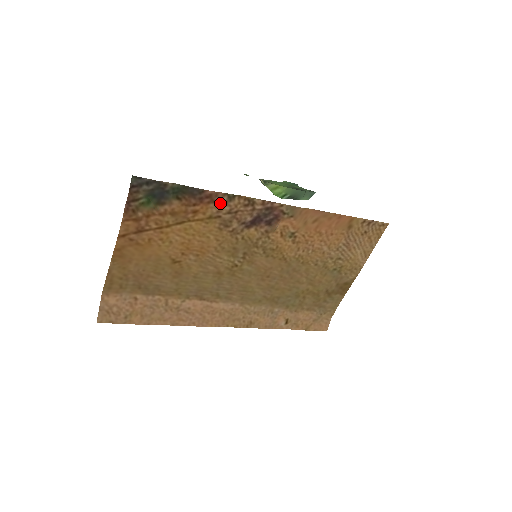
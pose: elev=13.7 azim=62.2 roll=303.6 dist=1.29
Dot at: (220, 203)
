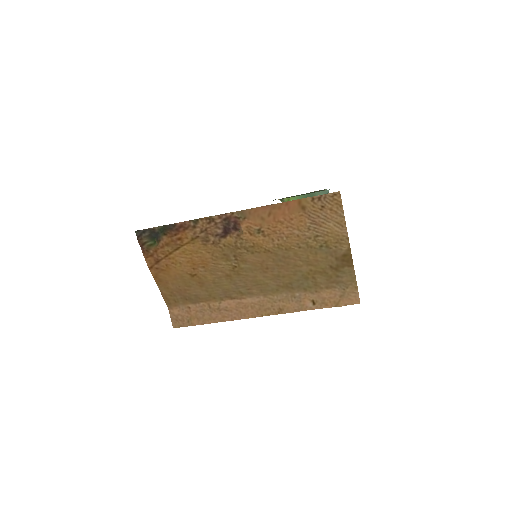
Dot at: (191, 228)
